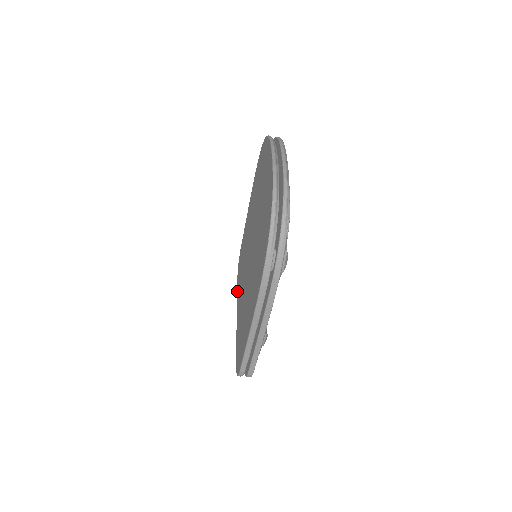
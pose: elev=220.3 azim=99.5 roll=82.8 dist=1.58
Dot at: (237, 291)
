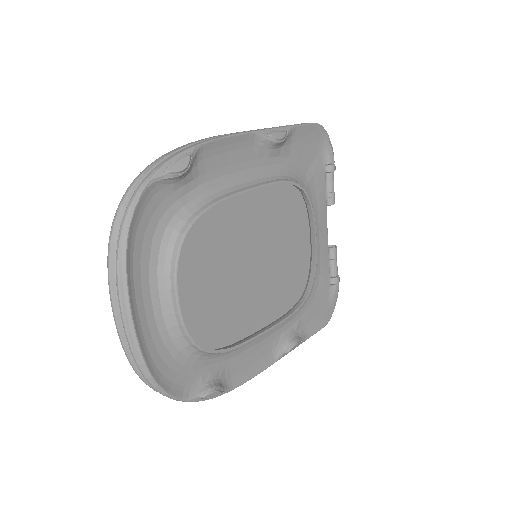
Dot at: occluded
